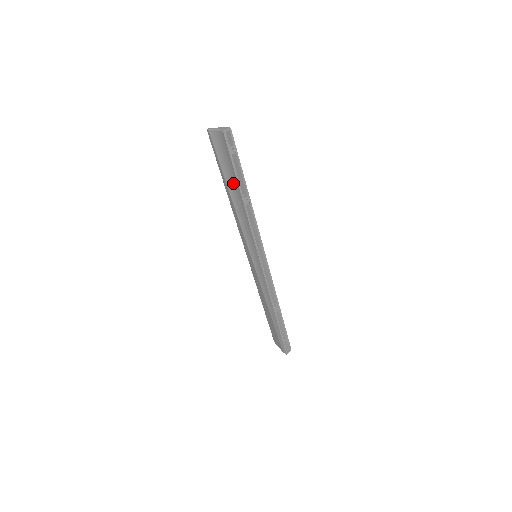
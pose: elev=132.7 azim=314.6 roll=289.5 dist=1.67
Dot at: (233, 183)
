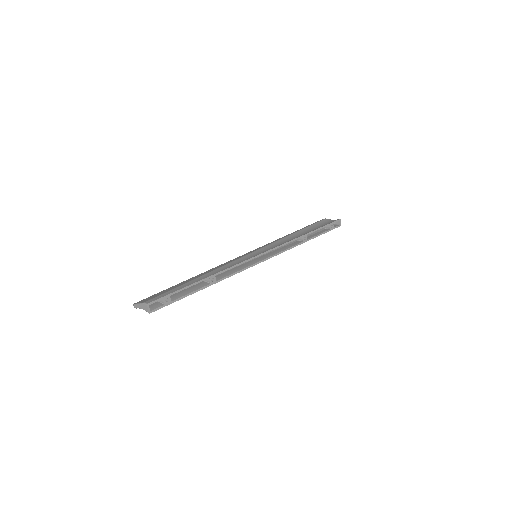
Dot at: occluded
